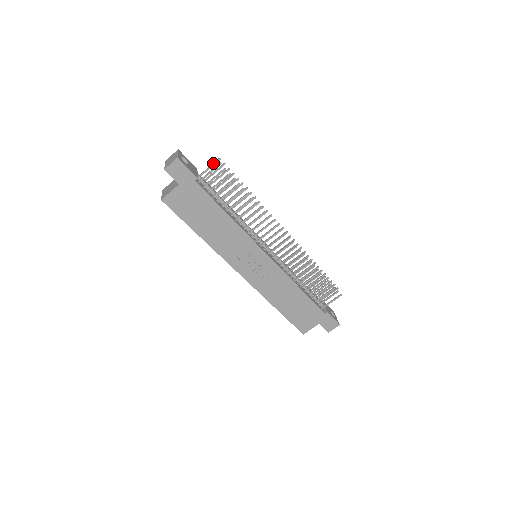
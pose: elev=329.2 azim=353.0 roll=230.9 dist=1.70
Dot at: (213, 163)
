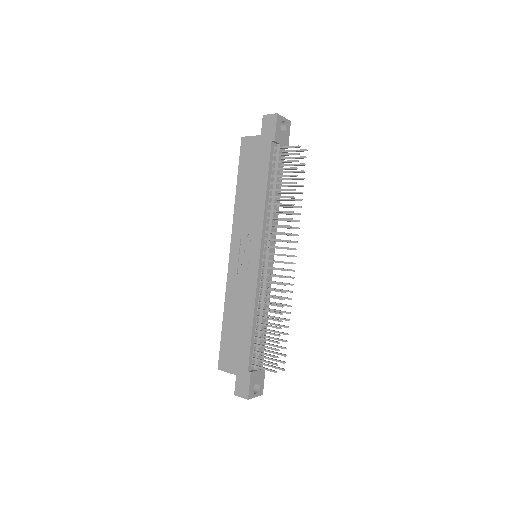
Dot at: occluded
